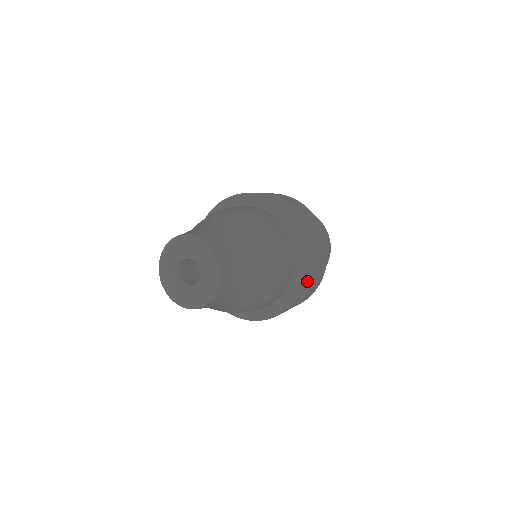
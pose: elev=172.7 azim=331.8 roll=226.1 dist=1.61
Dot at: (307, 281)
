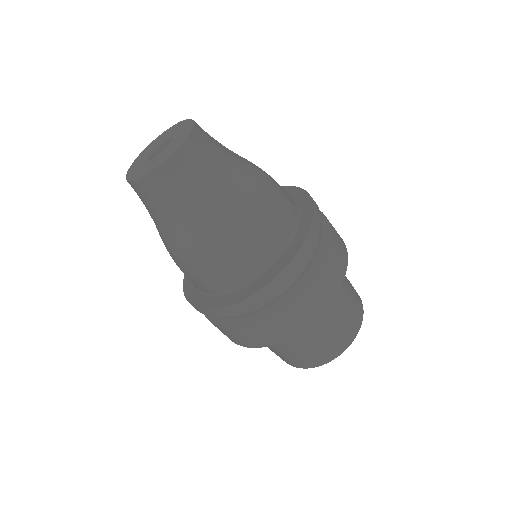
Dot at: (317, 208)
